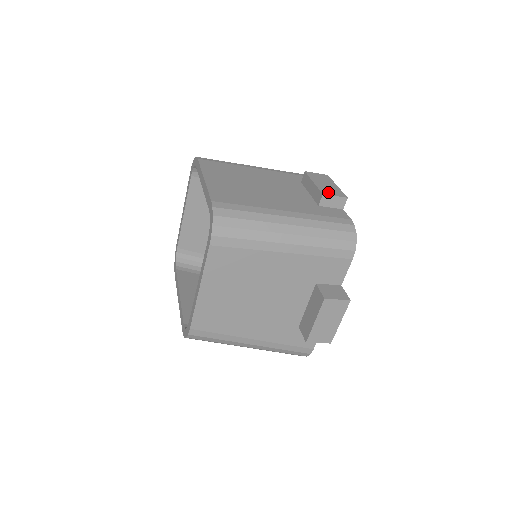
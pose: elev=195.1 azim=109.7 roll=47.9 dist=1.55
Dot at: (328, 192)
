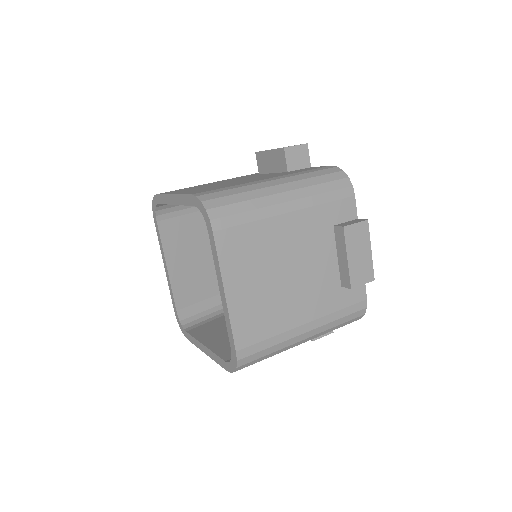
Dot at: (358, 280)
